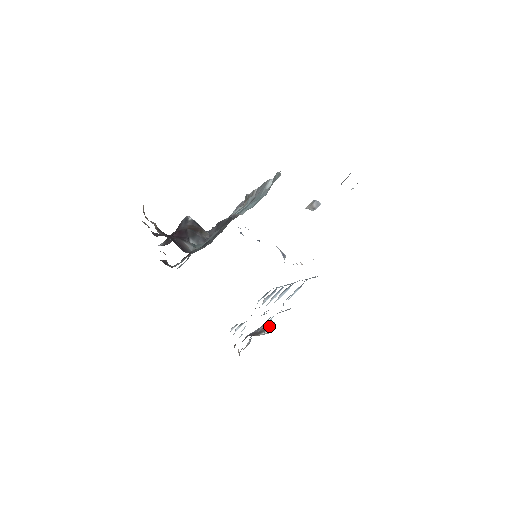
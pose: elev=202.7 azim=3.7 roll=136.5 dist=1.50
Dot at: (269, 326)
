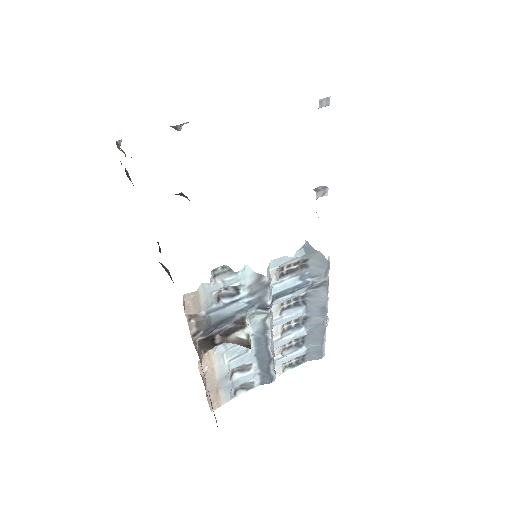
Dot at: (223, 276)
